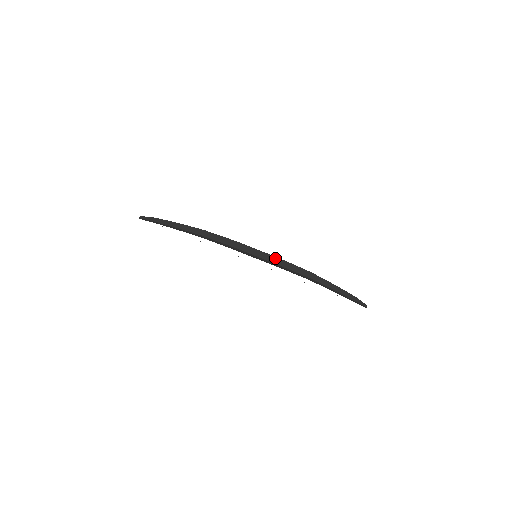
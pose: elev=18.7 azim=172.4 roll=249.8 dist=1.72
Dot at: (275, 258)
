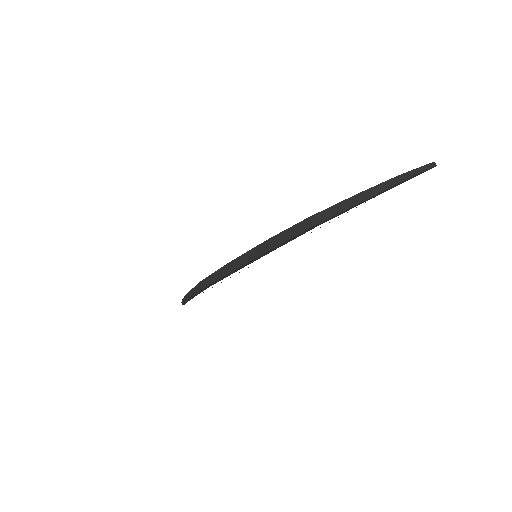
Dot at: (263, 245)
